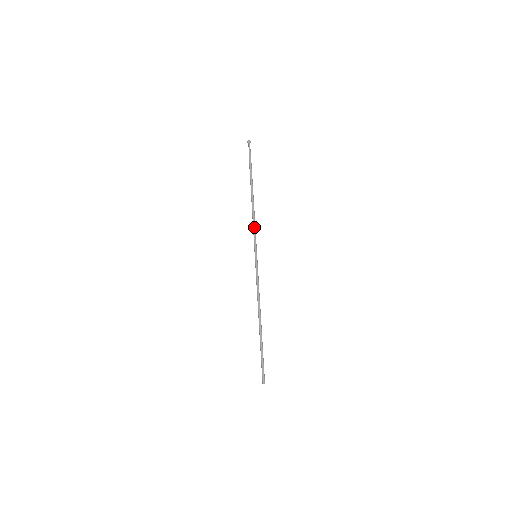
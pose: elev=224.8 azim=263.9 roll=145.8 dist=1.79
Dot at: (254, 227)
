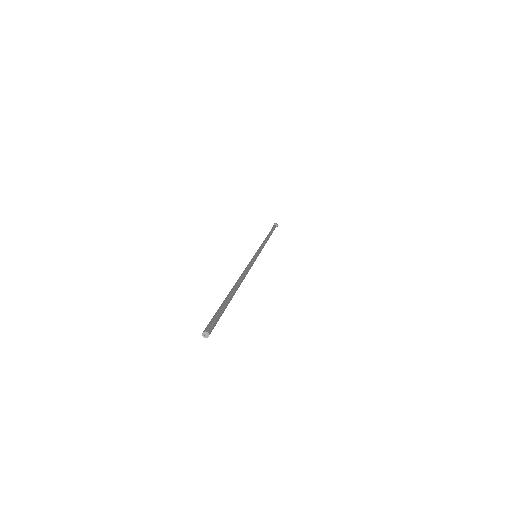
Dot at: (261, 245)
